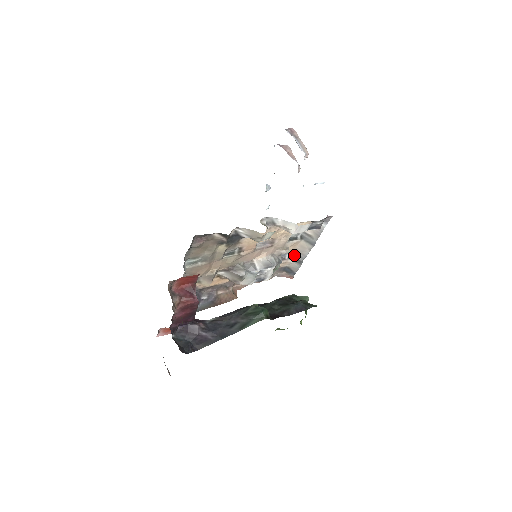
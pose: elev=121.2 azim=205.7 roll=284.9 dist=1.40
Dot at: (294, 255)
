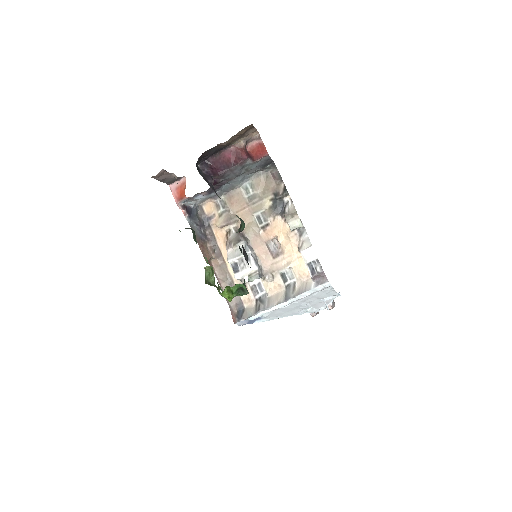
Dot at: (263, 300)
